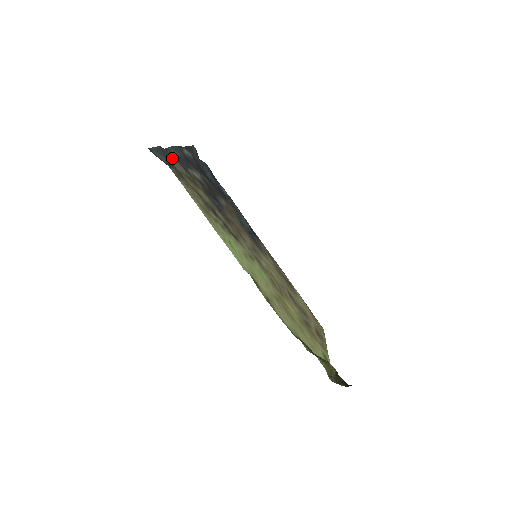
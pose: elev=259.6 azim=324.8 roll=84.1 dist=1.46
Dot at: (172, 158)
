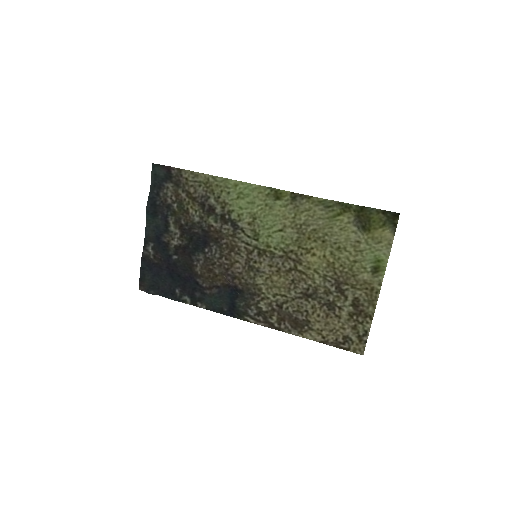
Dot at: (162, 191)
